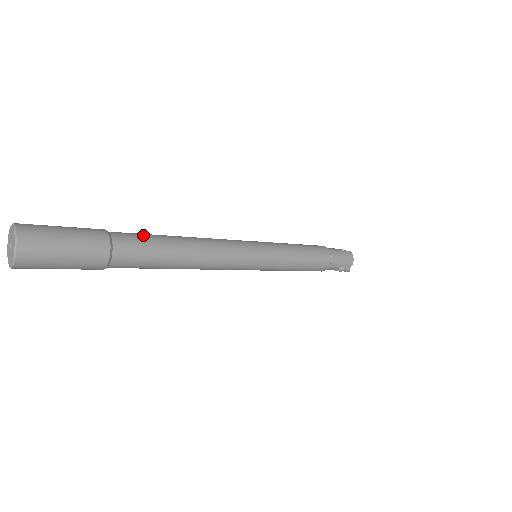
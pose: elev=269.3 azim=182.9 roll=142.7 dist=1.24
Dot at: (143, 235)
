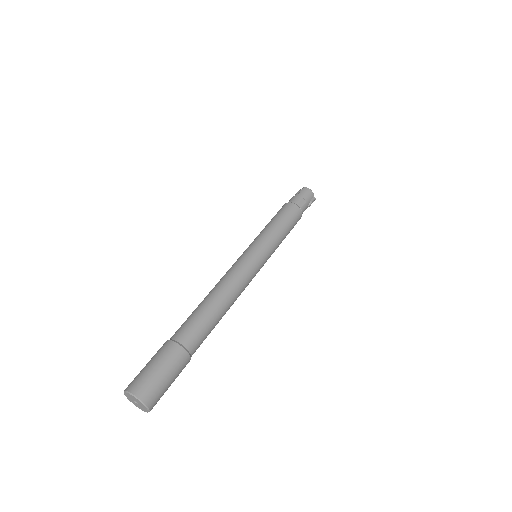
Dot at: (189, 320)
